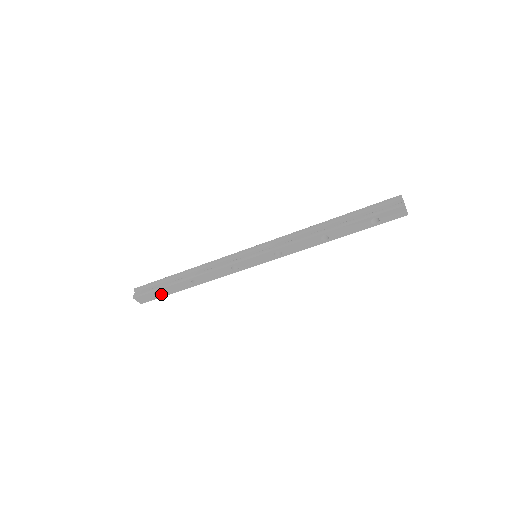
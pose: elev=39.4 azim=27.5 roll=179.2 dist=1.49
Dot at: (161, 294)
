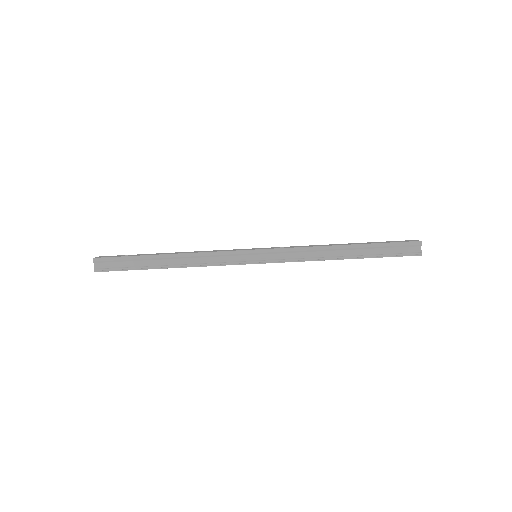
Dot at: occluded
